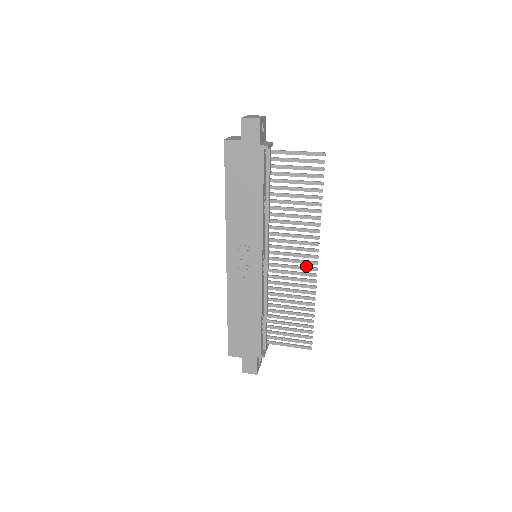
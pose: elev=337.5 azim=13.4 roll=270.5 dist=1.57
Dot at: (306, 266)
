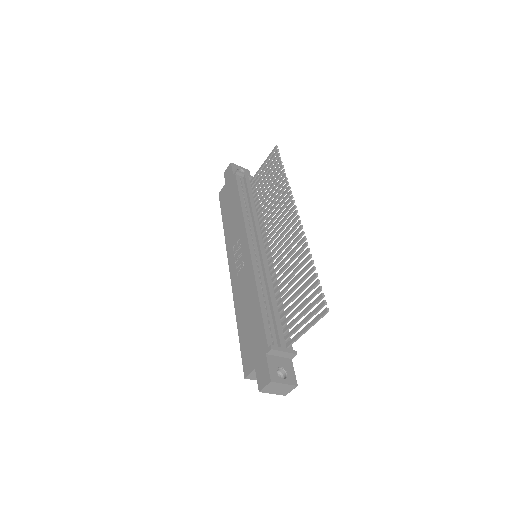
Dot at: (293, 229)
